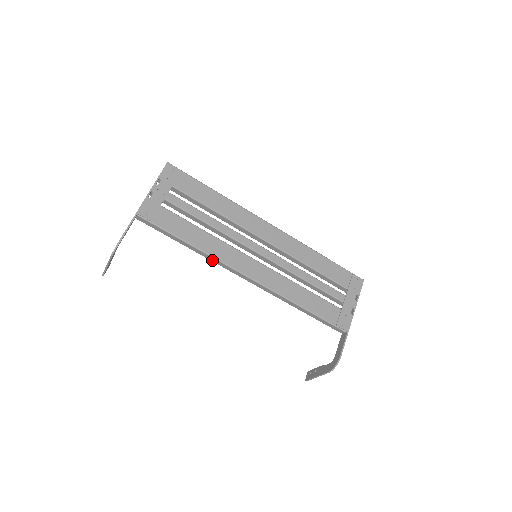
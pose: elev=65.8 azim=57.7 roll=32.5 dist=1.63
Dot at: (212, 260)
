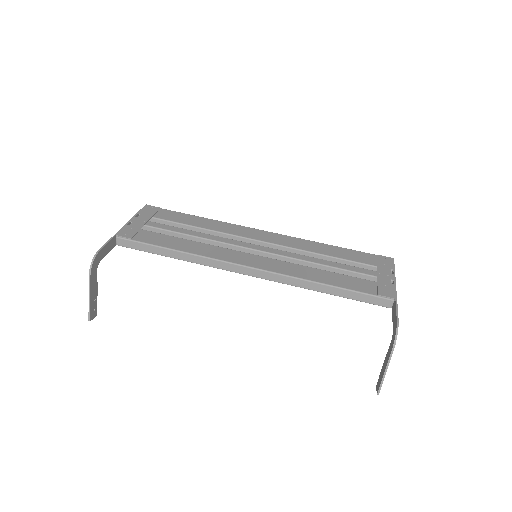
Dot at: (205, 263)
